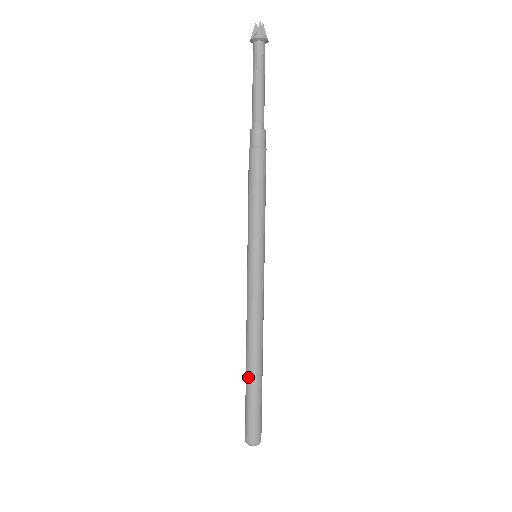
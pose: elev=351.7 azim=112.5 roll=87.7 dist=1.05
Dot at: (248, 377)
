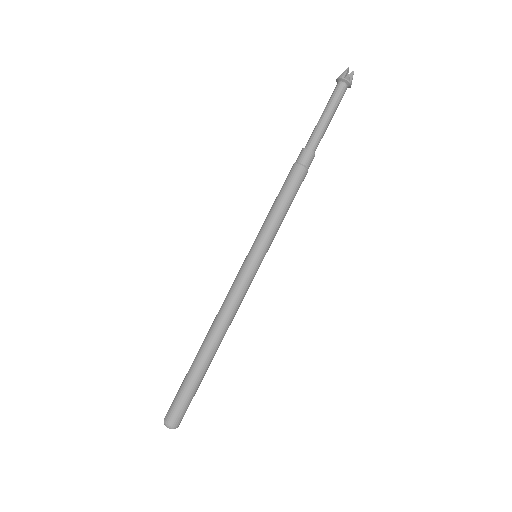
Dot at: (195, 357)
